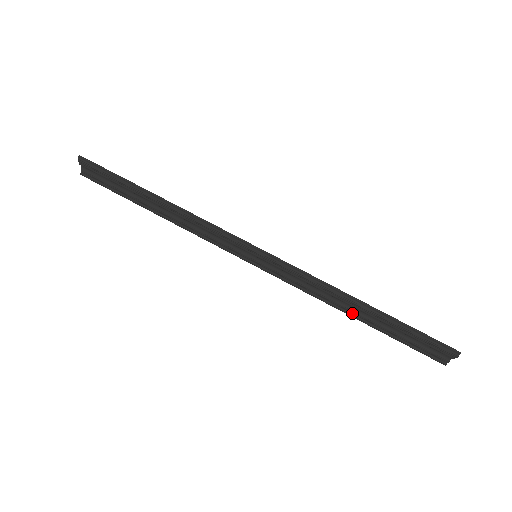
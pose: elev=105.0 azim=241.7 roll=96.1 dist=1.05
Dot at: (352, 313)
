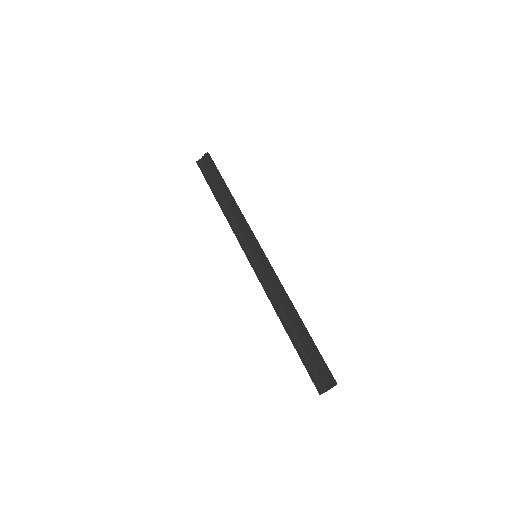
Dot at: (285, 324)
